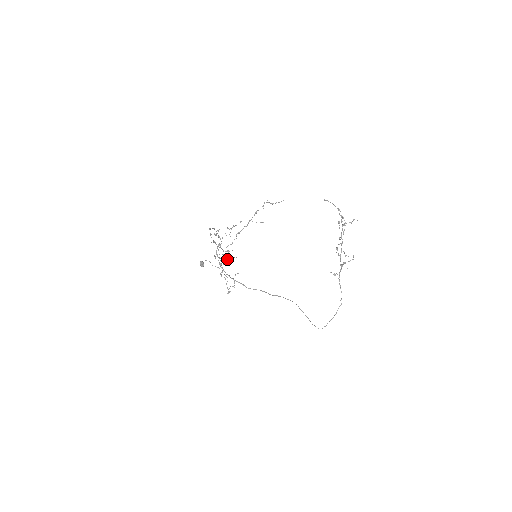
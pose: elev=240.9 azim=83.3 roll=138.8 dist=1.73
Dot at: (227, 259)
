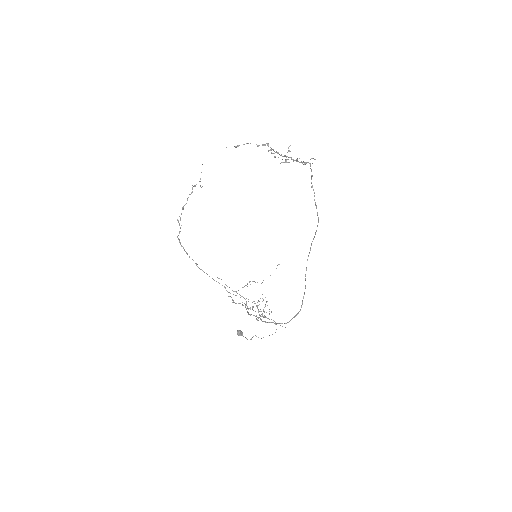
Dot at: (255, 303)
